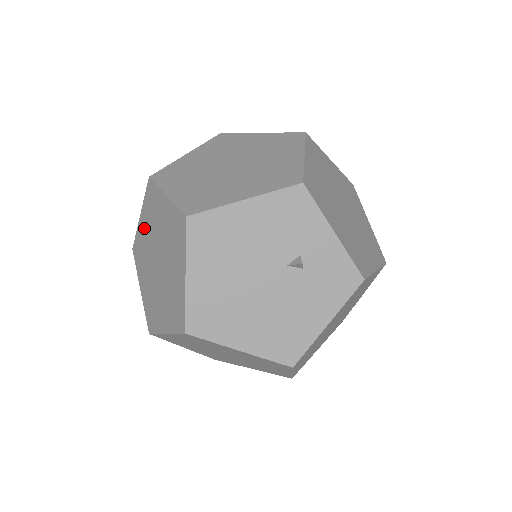
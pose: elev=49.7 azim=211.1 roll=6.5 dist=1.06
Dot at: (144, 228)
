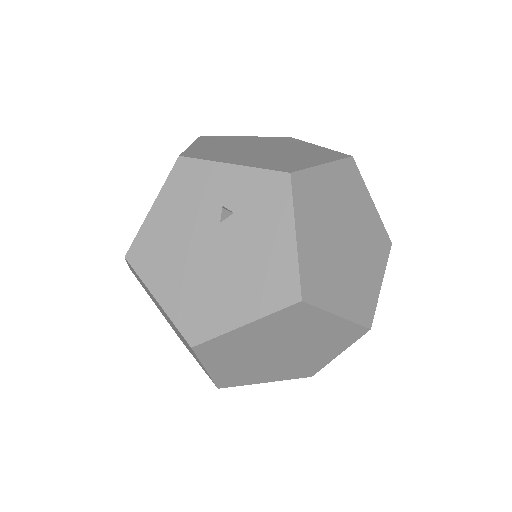
Dot at: (158, 308)
